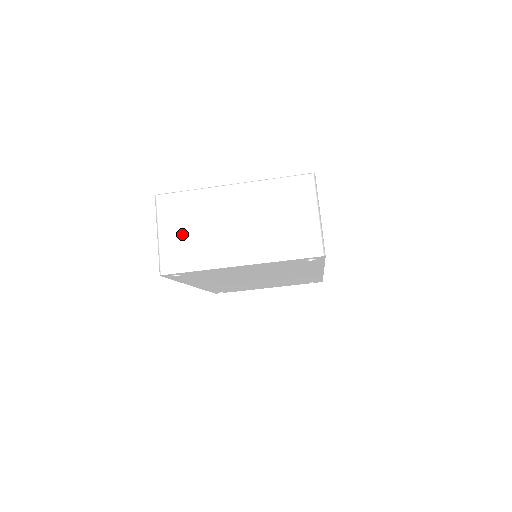
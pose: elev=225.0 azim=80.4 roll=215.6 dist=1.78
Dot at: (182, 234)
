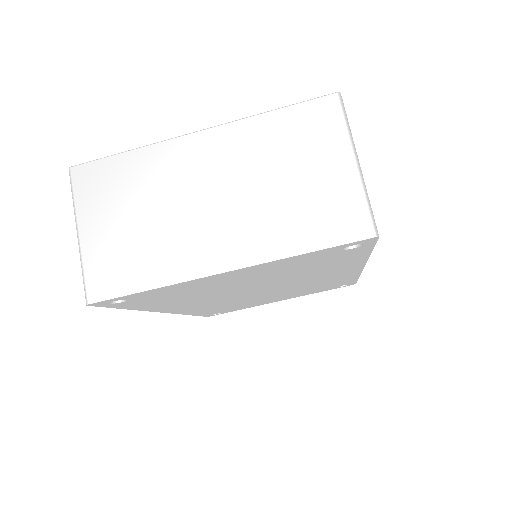
Dot at: (118, 228)
